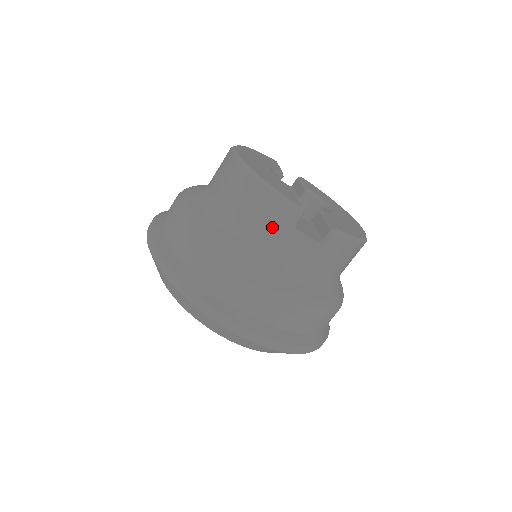
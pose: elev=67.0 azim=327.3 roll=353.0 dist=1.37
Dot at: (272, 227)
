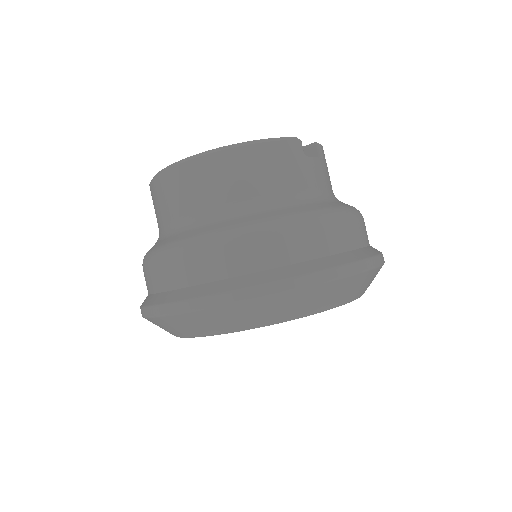
Dot at: (295, 170)
